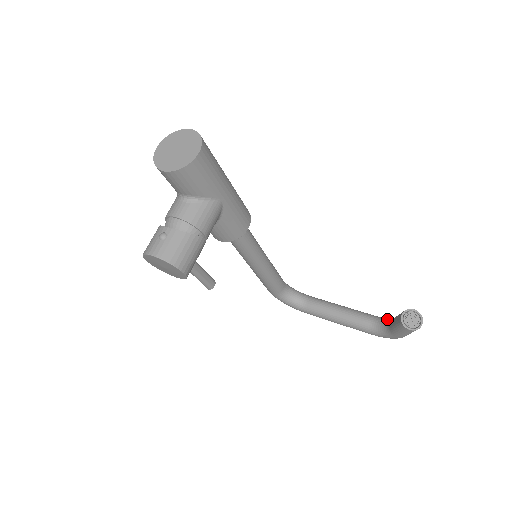
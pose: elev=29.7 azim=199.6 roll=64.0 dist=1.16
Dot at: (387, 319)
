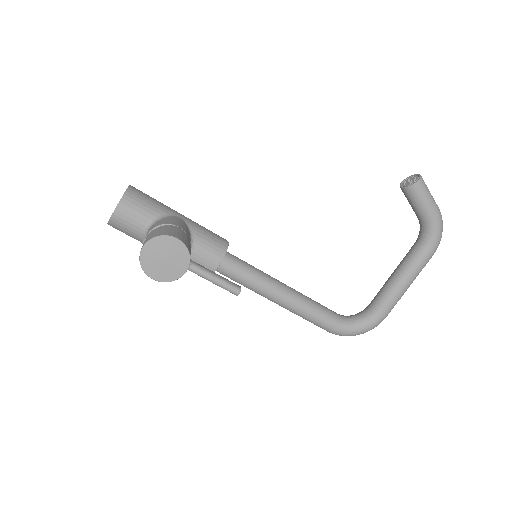
Dot at: occluded
